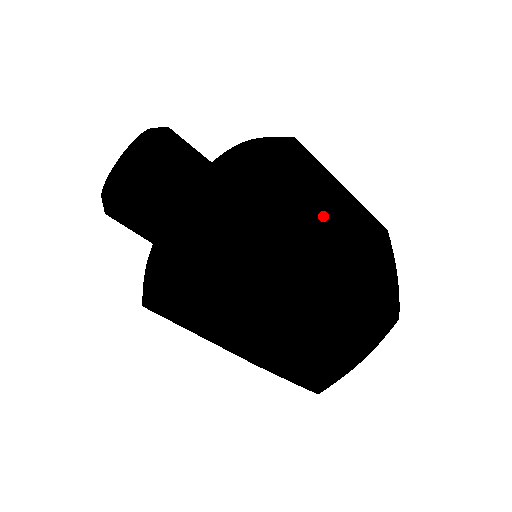
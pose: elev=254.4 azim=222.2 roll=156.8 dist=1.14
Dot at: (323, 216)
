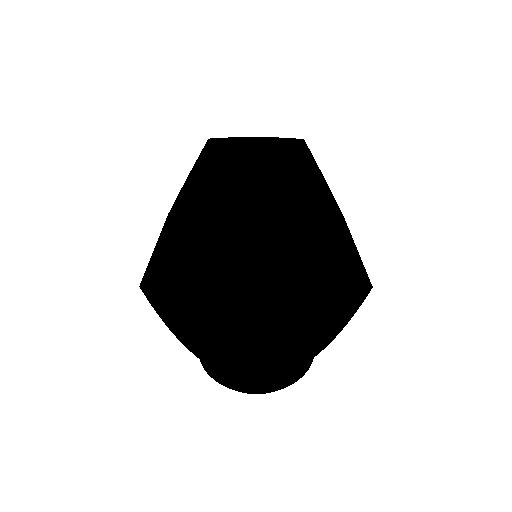
Dot at: occluded
